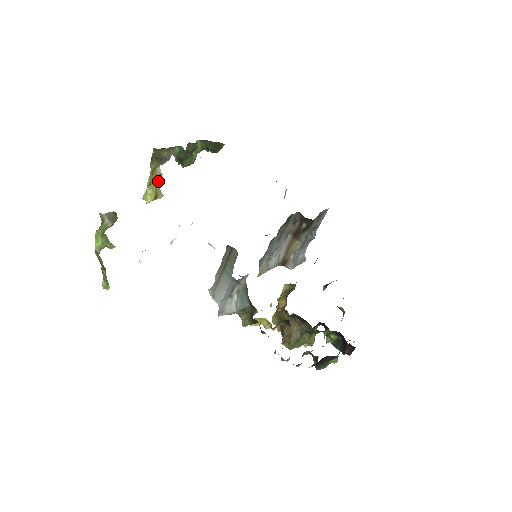
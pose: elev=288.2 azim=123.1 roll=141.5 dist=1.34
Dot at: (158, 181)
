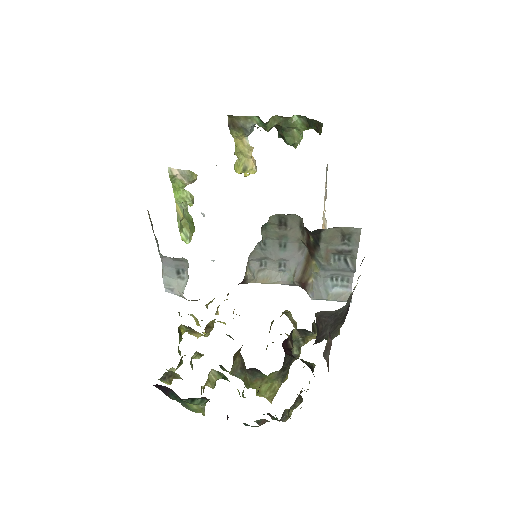
Dot at: (249, 154)
